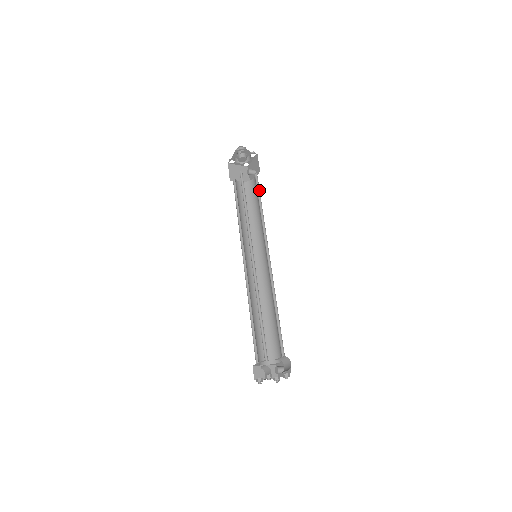
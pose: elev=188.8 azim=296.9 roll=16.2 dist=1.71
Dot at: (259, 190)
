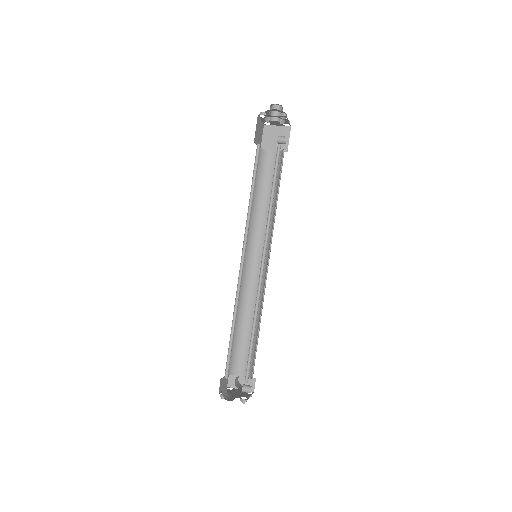
Dot at: (277, 170)
